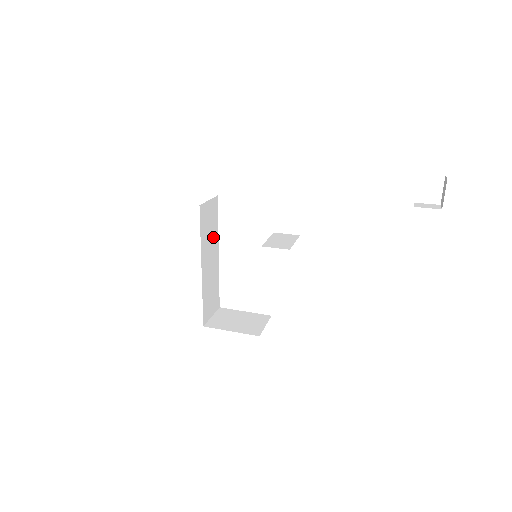
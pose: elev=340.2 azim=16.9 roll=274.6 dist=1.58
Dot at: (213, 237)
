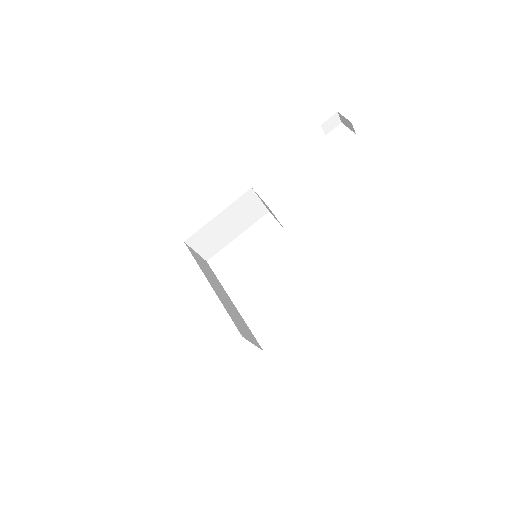
Dot at: (216, 282)
